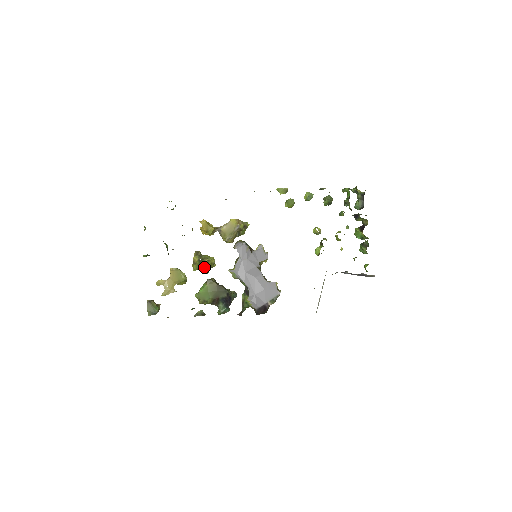
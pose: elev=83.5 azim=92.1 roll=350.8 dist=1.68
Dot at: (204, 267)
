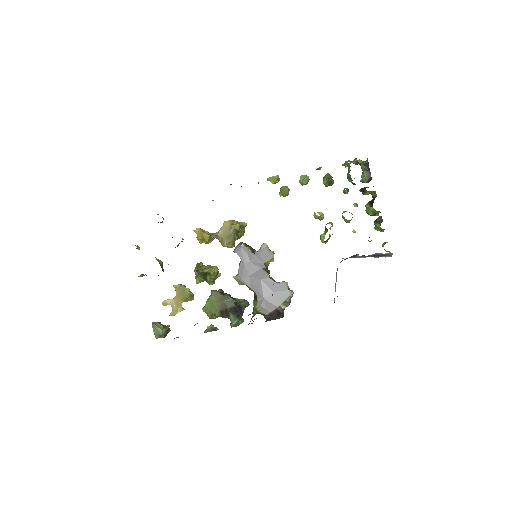
Dot at: (207, 278)
